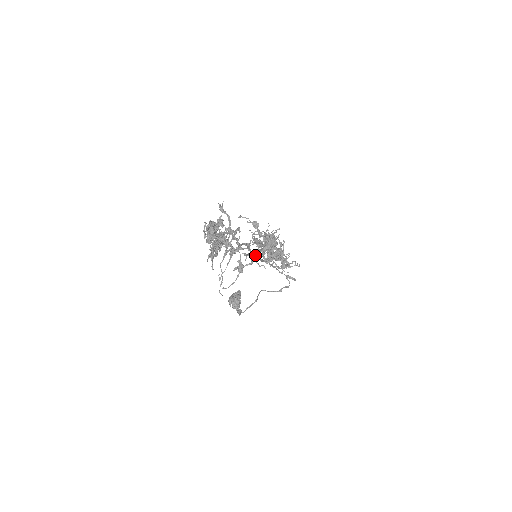
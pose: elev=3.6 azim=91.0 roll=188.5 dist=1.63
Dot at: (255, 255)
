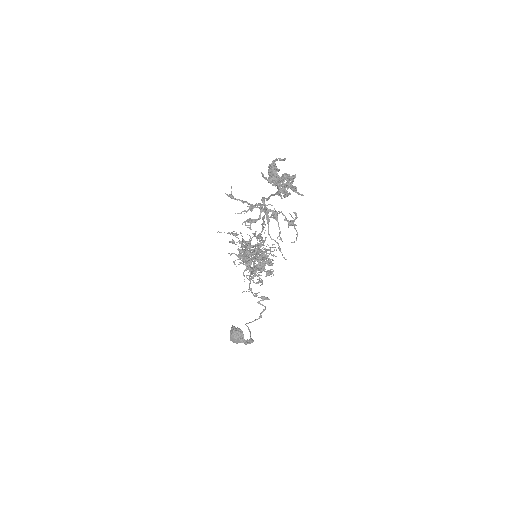
Dot at: occluded
